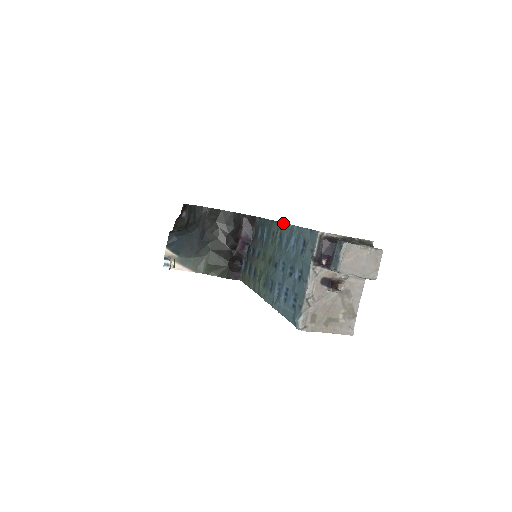
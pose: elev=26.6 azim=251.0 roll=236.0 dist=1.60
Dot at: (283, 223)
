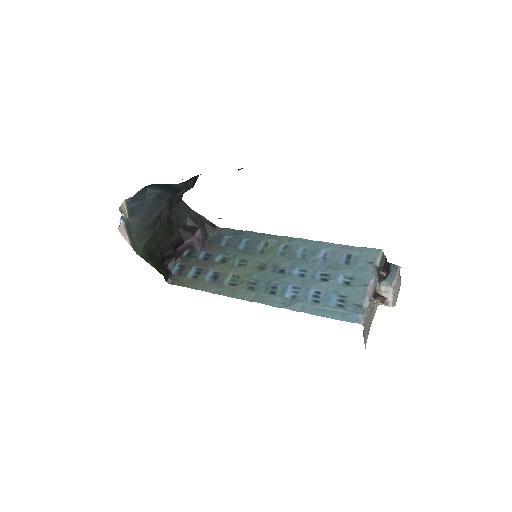
Dot at: occluded
